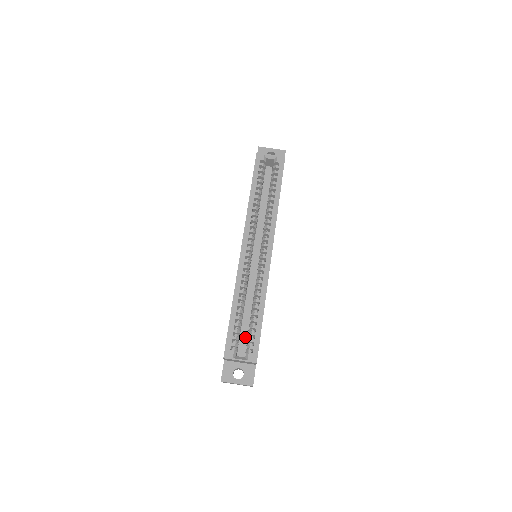
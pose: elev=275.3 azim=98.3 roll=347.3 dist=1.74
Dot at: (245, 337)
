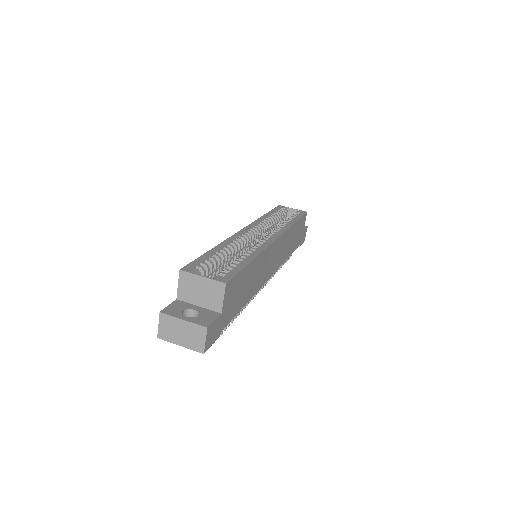
Dot at: occluded
